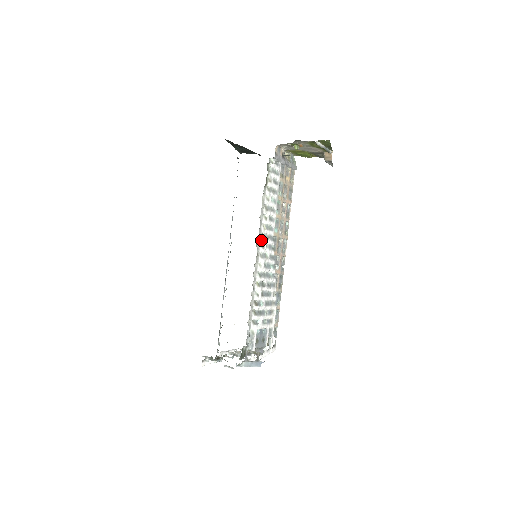
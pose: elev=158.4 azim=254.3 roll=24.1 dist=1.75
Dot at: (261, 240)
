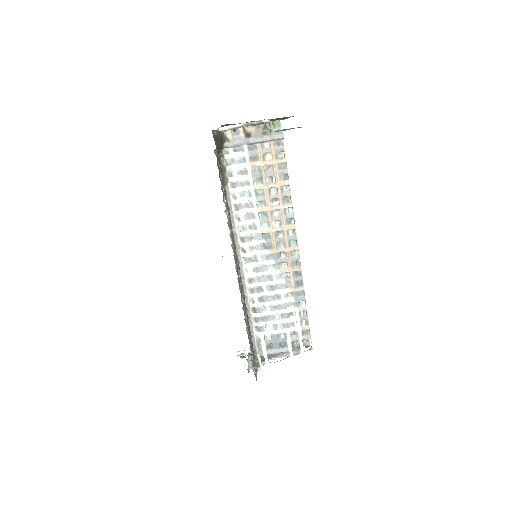
Dot at: (240, 244)
